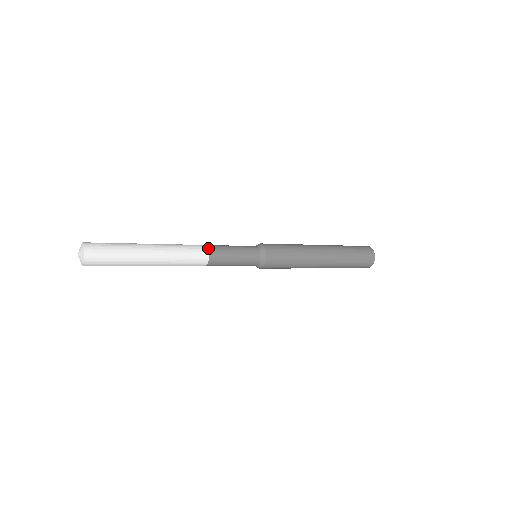
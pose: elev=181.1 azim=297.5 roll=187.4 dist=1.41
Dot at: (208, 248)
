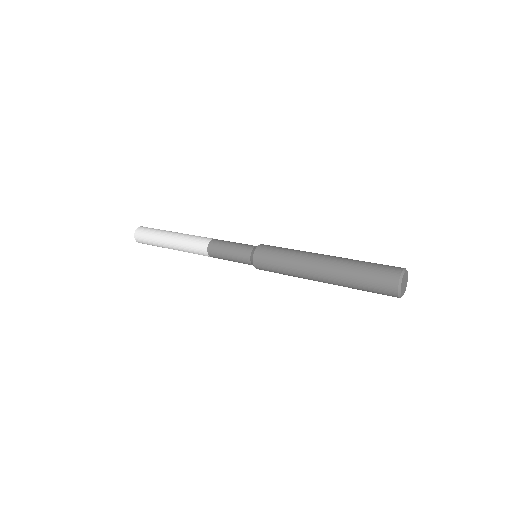
Dot at: (208, 244)
